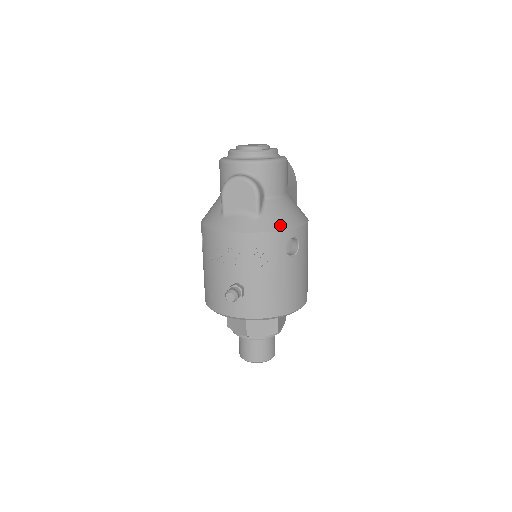
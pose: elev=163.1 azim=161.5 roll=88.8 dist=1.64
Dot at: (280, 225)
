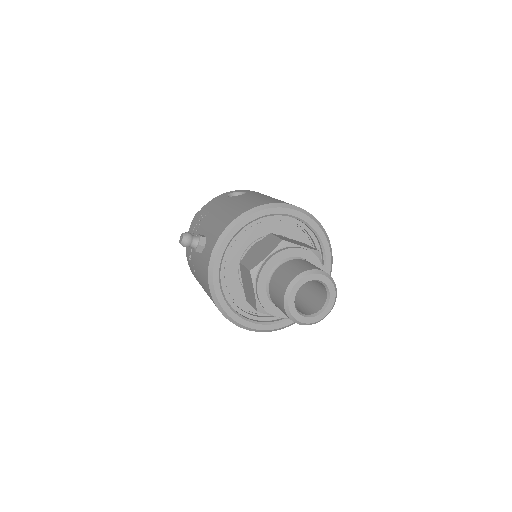
Dot at: occluded
